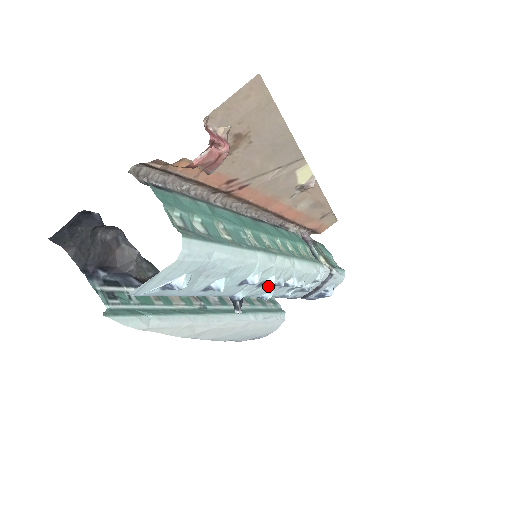
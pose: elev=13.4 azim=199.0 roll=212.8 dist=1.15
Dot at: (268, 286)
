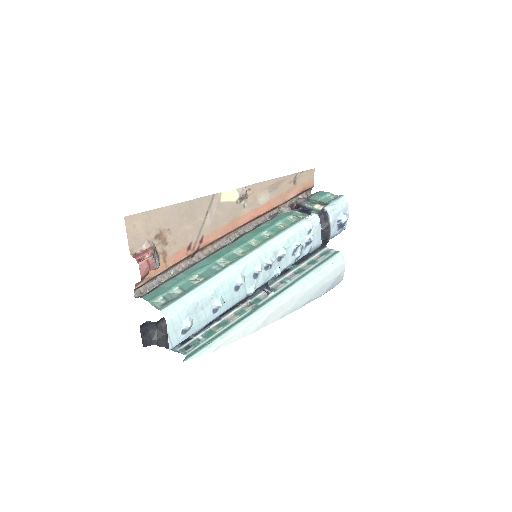
Dot at: (265, 271)
